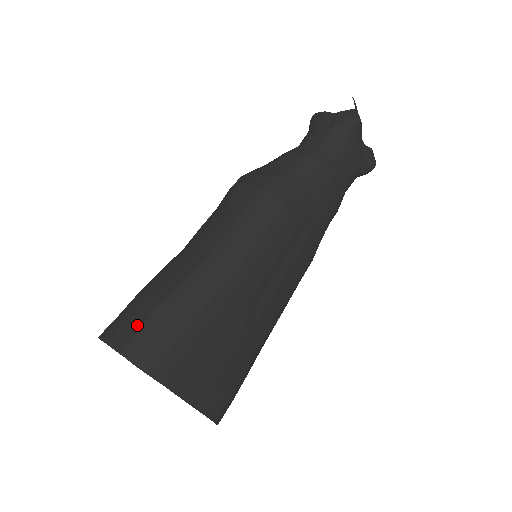
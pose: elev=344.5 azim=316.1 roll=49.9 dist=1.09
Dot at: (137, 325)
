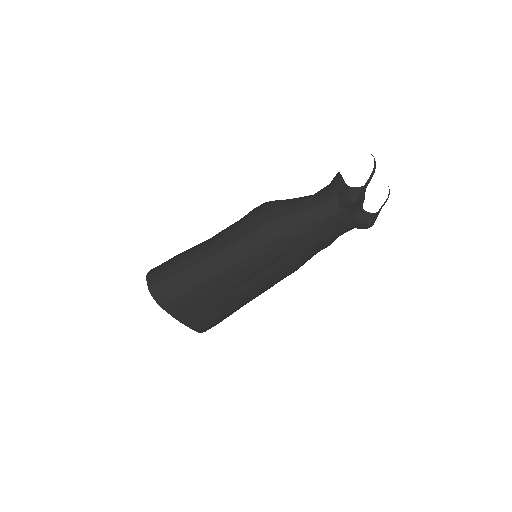
Dot at: (161, 280)
